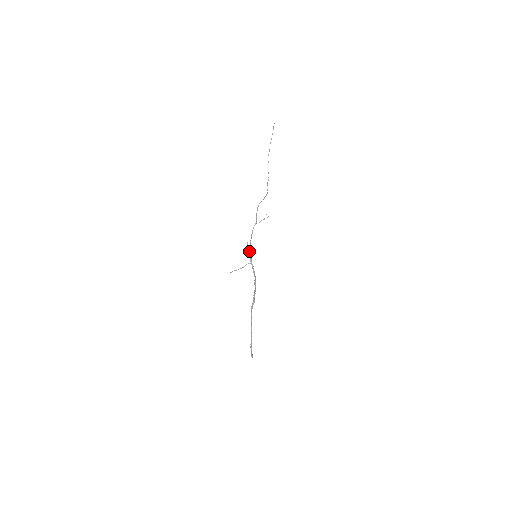
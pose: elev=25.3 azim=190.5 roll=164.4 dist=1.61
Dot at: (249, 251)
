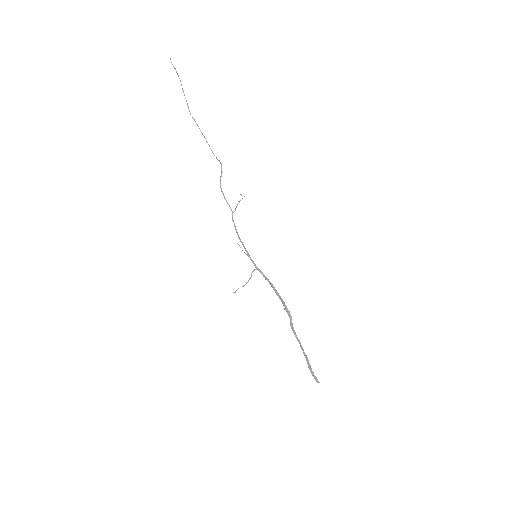
Dot at: (247, 254)
